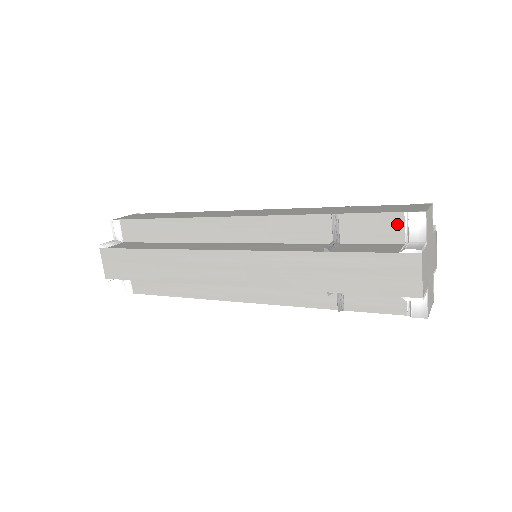
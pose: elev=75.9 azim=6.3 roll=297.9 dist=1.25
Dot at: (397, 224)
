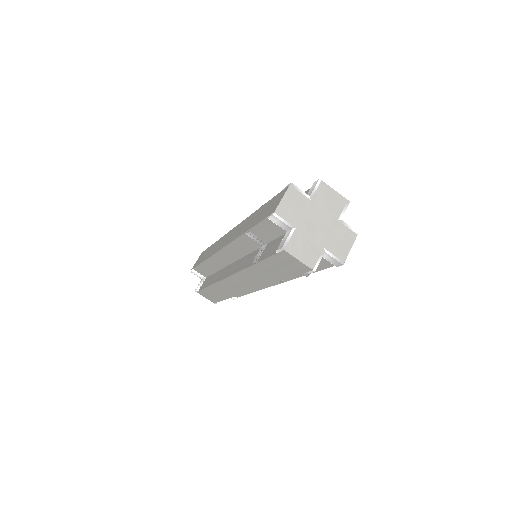
Dot at: (273, 224)
